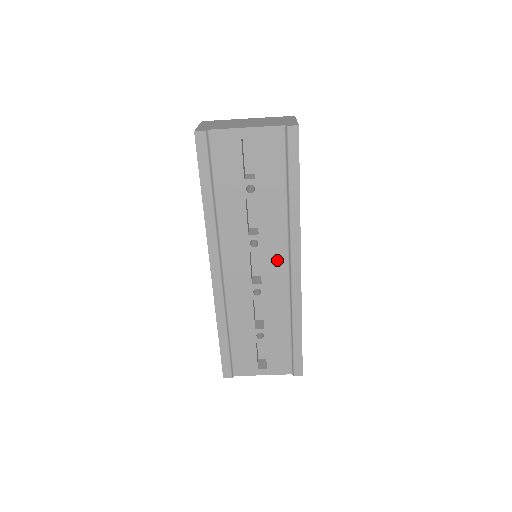
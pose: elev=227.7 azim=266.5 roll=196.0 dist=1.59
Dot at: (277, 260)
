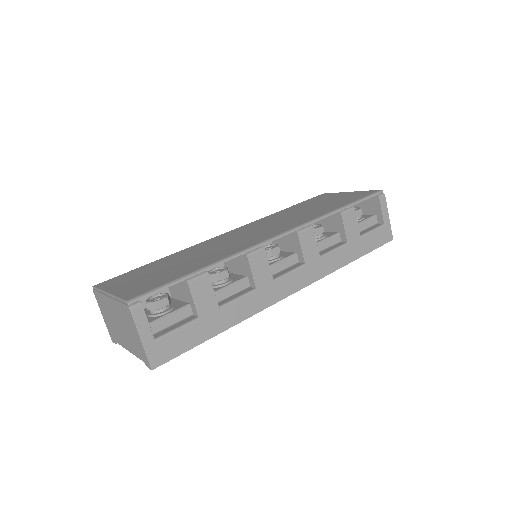
Dot at: occluded
